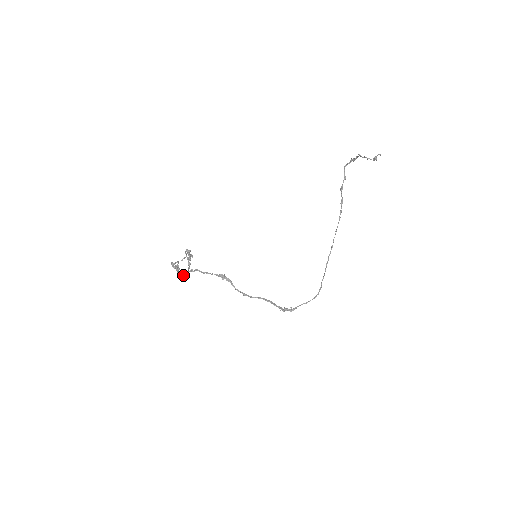
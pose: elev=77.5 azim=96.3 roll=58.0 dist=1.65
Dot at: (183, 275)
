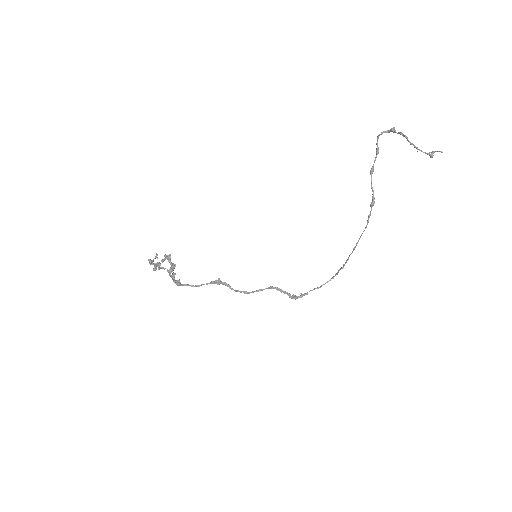
Dot at: occluded
